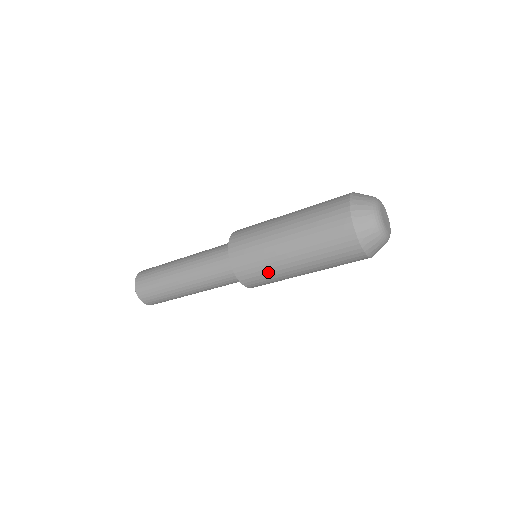
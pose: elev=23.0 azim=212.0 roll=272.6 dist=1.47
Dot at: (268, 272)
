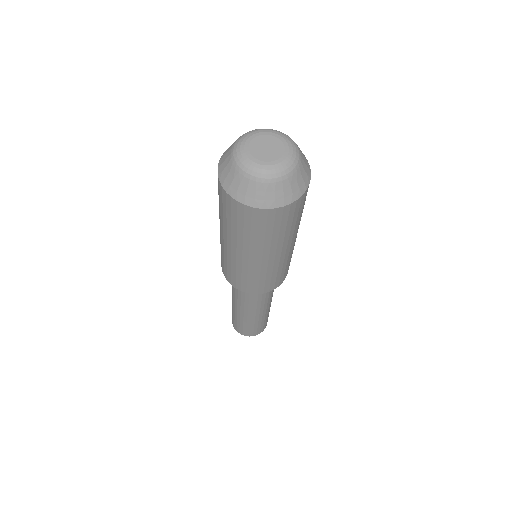
Dot at: (240, 272)
